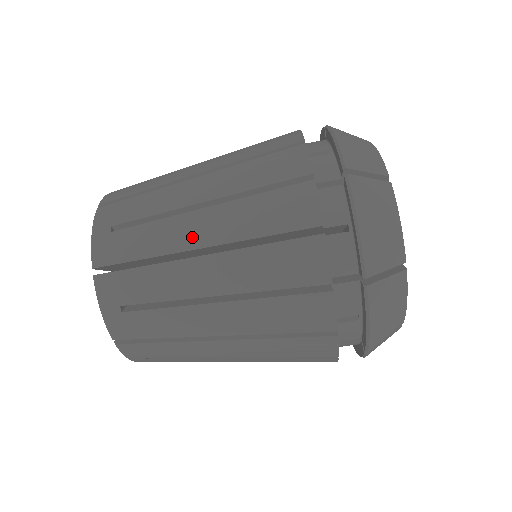
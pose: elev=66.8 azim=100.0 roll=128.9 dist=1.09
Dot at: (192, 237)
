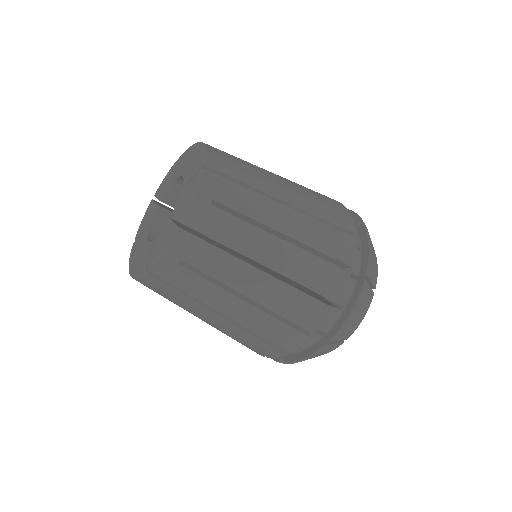
Dot at: (280, 193)
